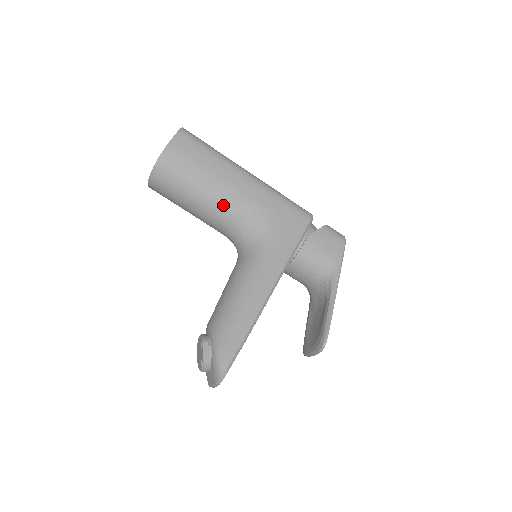
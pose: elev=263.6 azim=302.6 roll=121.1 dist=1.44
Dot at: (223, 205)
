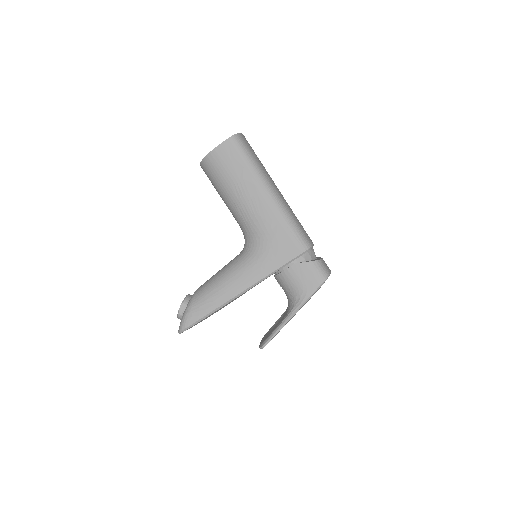
Dot at: (240, 211)
